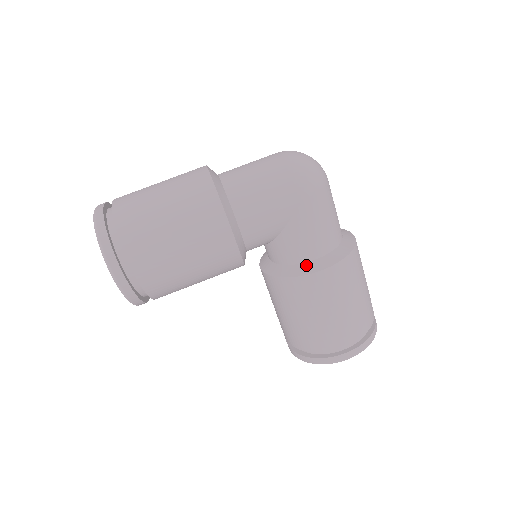
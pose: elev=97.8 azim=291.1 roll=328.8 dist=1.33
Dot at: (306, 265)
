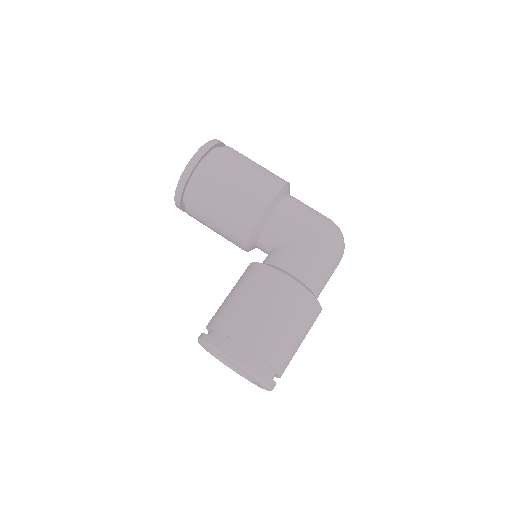
Dot at: (283, 270)
